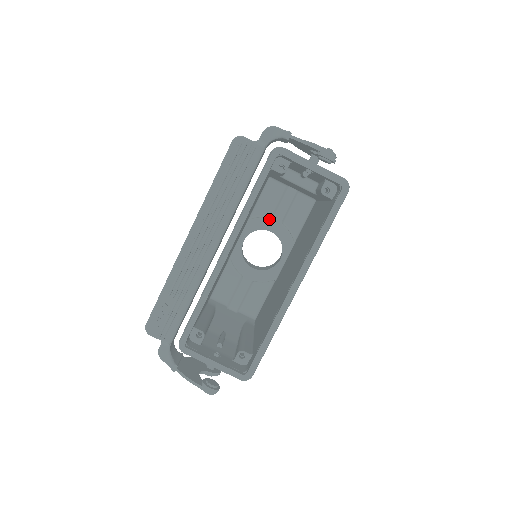
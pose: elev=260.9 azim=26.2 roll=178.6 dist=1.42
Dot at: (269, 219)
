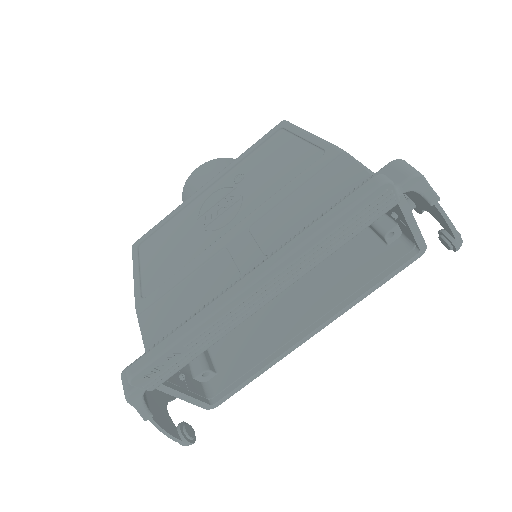
Dot at: occluded
